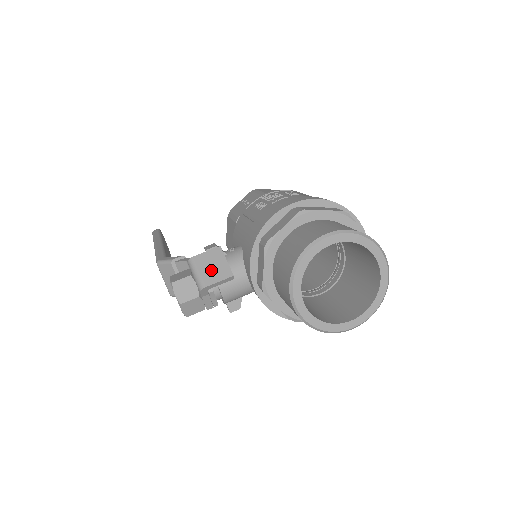
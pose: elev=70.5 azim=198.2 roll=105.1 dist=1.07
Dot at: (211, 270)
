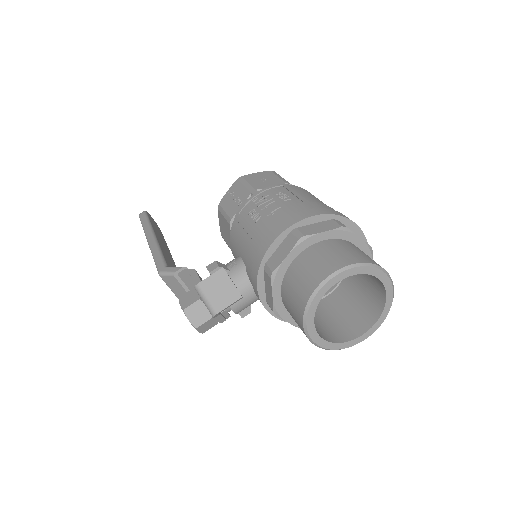
Dot at: (219, 295)
